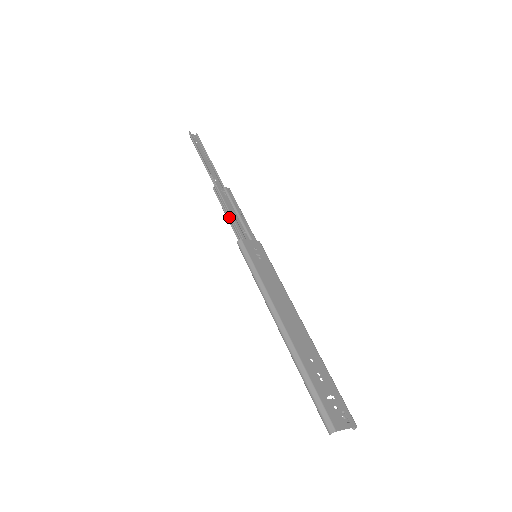
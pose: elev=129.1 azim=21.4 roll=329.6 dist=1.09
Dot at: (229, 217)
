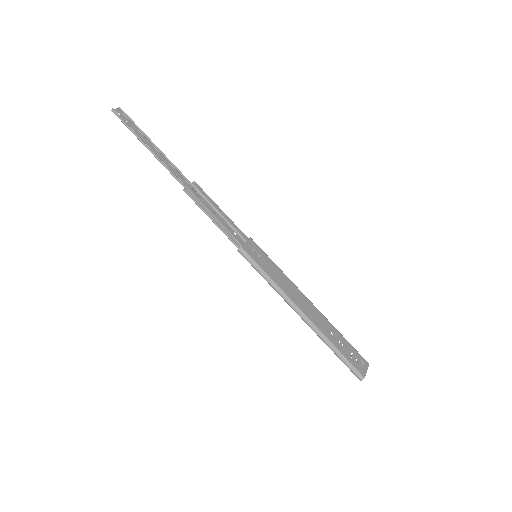
Dot at: (218, 224)
